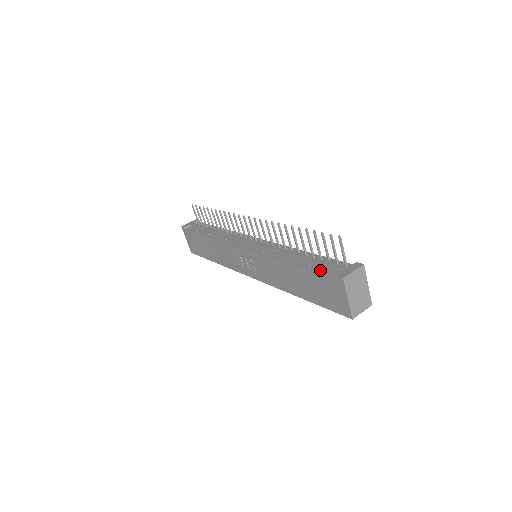
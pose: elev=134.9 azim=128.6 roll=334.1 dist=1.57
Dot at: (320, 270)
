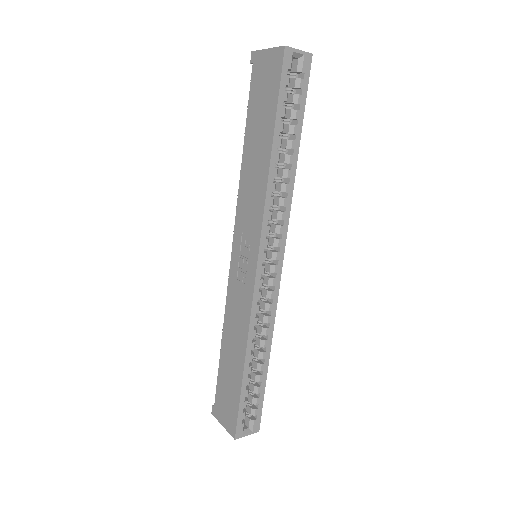
Dot at: occluded
